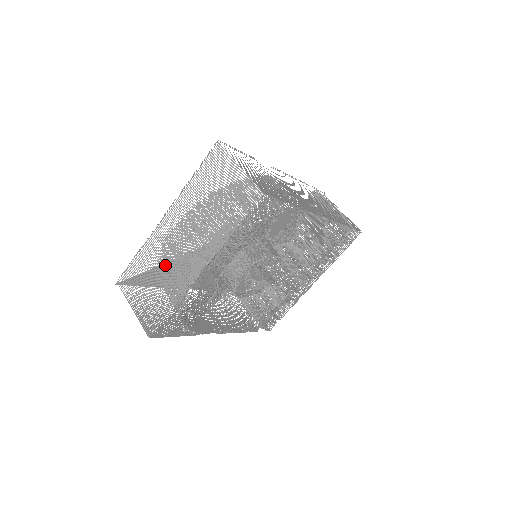
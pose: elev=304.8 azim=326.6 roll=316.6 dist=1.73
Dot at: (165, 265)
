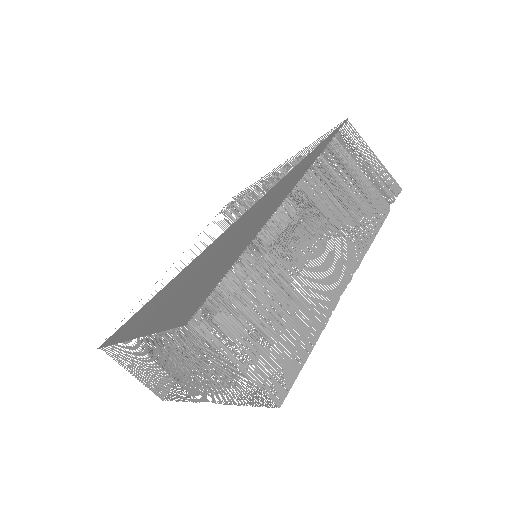
Dot at: occluded
